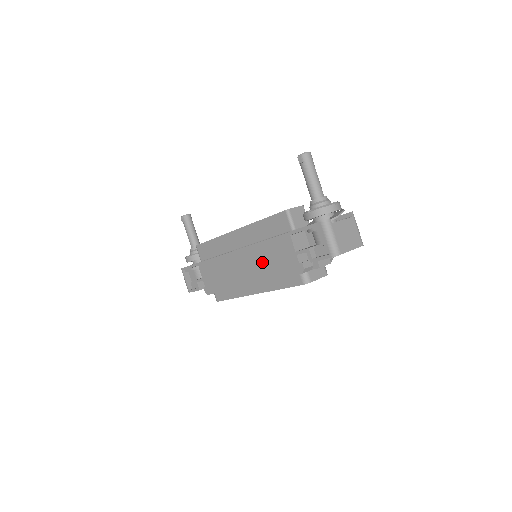
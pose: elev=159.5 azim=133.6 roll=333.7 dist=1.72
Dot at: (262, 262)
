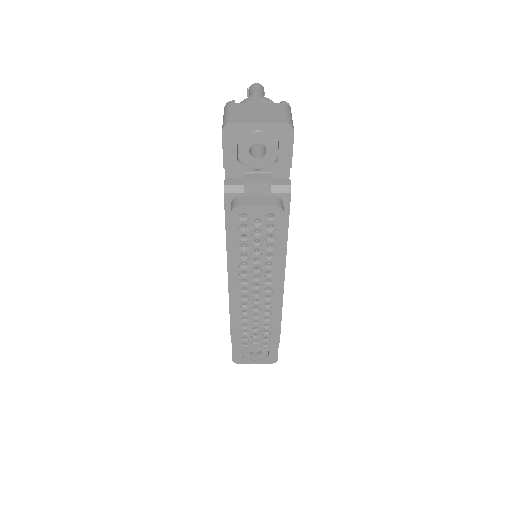
Dot at: occluded
